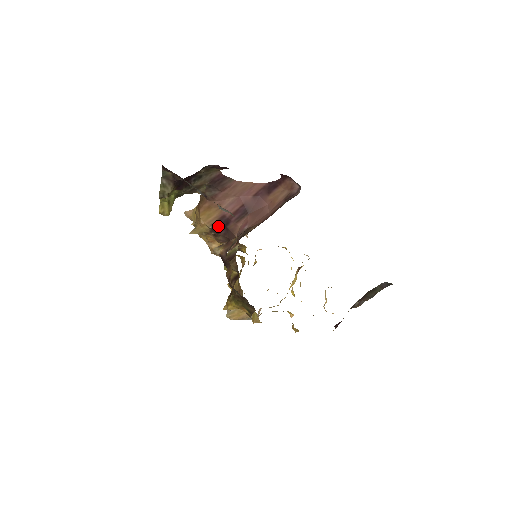
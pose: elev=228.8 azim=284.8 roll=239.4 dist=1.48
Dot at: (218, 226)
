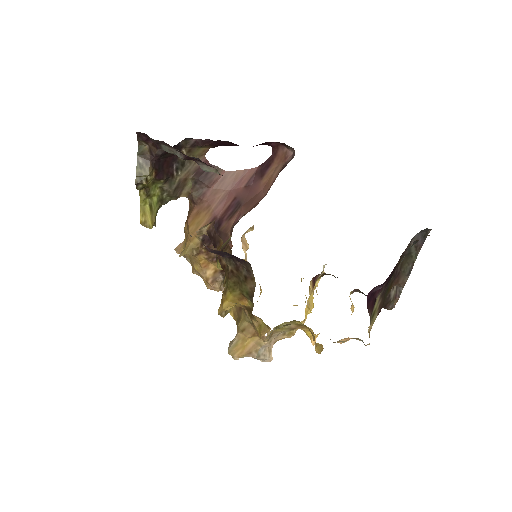
Dot at: occluded
